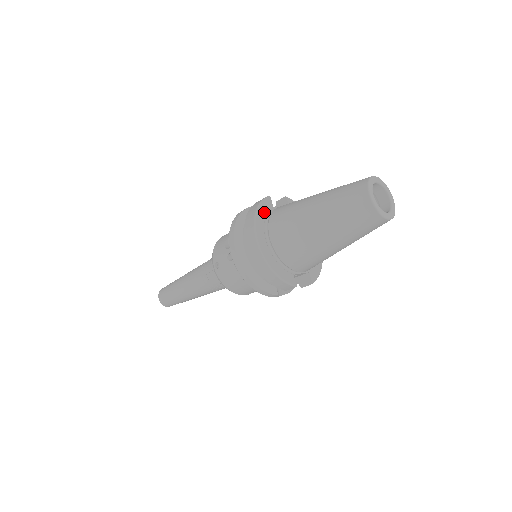
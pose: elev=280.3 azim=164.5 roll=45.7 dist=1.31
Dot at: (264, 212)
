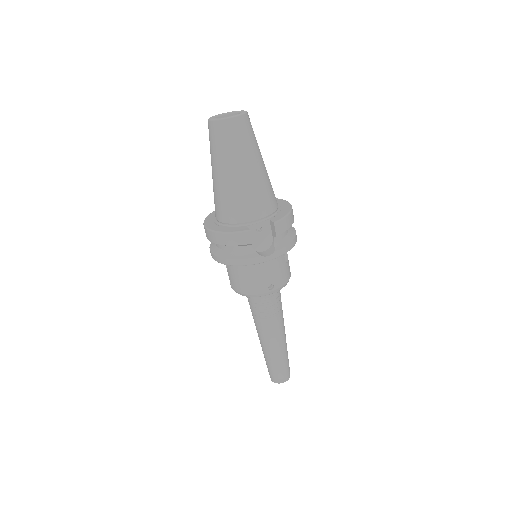
Dot at: occluded
